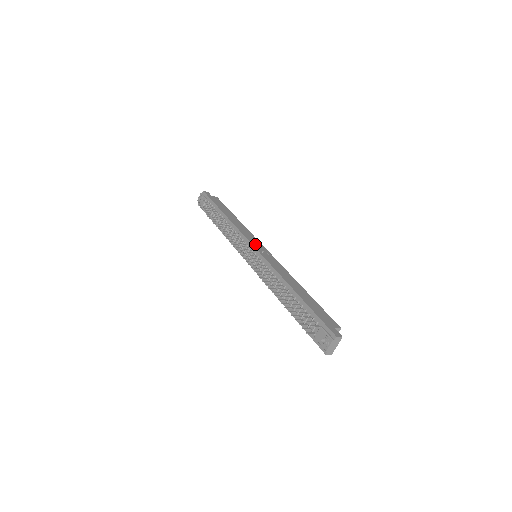
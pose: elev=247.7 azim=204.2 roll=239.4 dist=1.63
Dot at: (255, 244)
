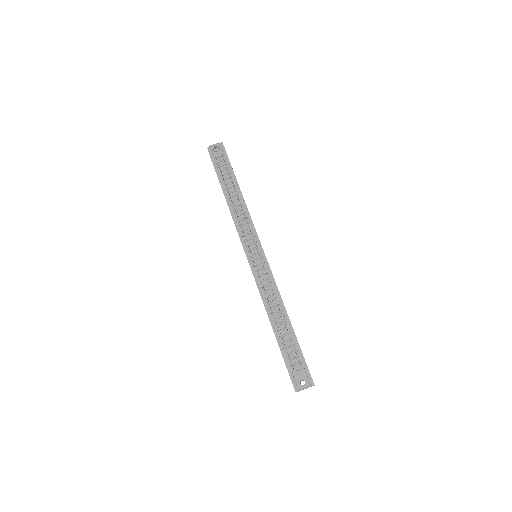
Dot at: occluded
